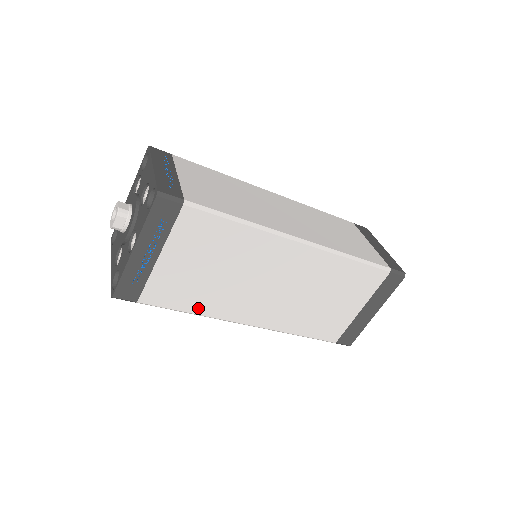
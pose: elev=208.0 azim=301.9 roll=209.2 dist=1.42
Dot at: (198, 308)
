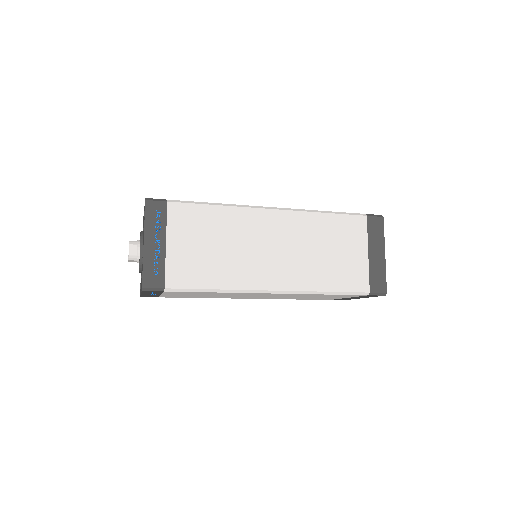
Dot at: (205, 297)
